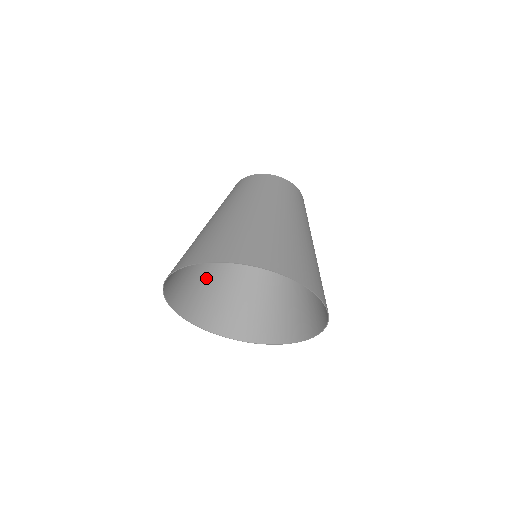
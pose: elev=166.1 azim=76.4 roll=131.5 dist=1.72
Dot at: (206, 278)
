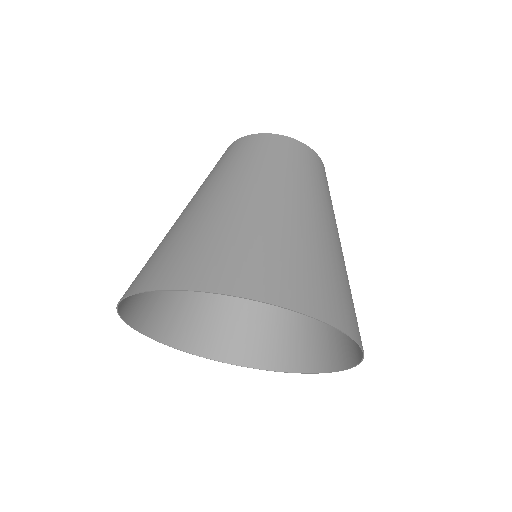
Dot at: (260, 306)
